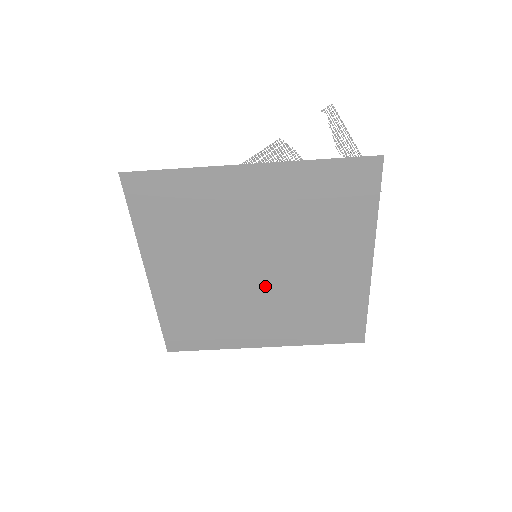
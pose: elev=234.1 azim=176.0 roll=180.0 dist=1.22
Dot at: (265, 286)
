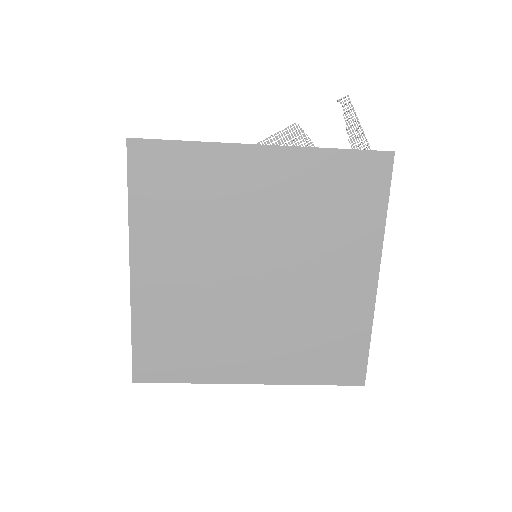
Dot at: (261, 297)
